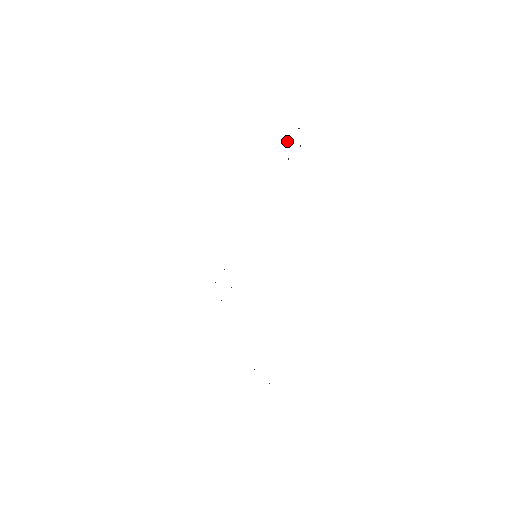
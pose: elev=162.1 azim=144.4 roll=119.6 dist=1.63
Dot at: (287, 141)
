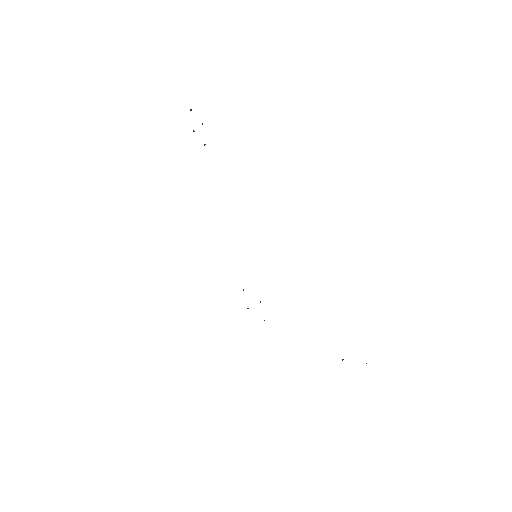
Dot at: (193, 131)
